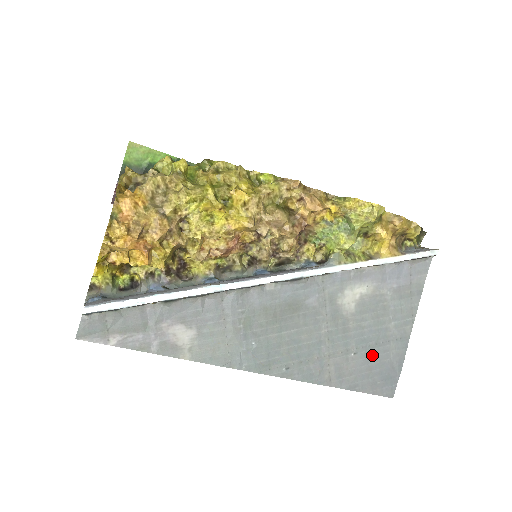
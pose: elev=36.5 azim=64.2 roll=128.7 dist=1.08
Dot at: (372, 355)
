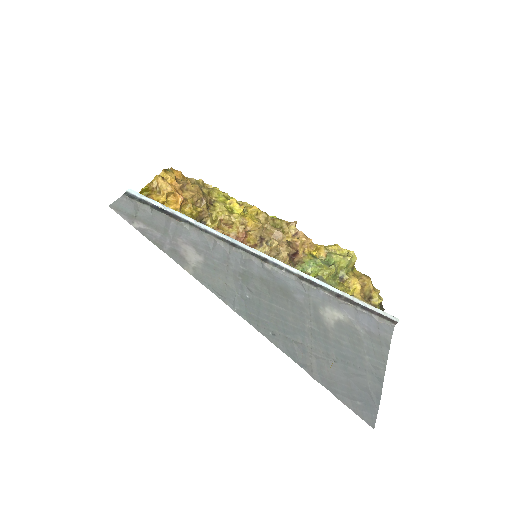
Dot at: (351, 373)
